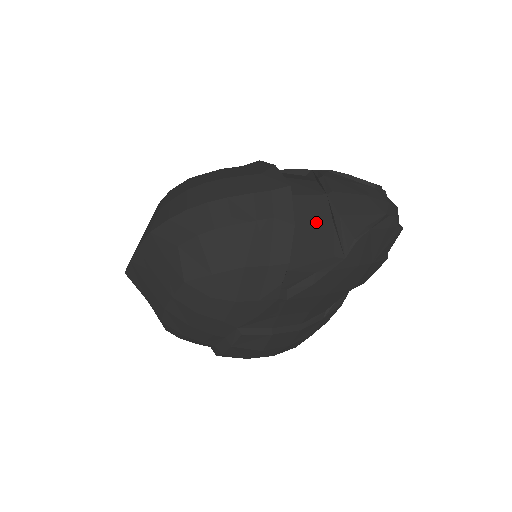
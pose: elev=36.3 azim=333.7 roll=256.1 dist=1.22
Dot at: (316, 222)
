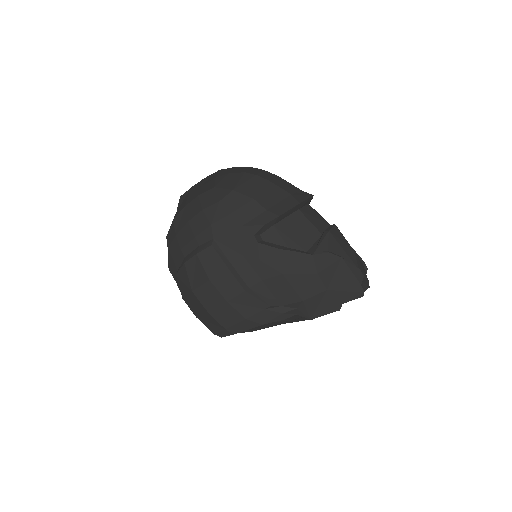
Dot at: (312, 223)
